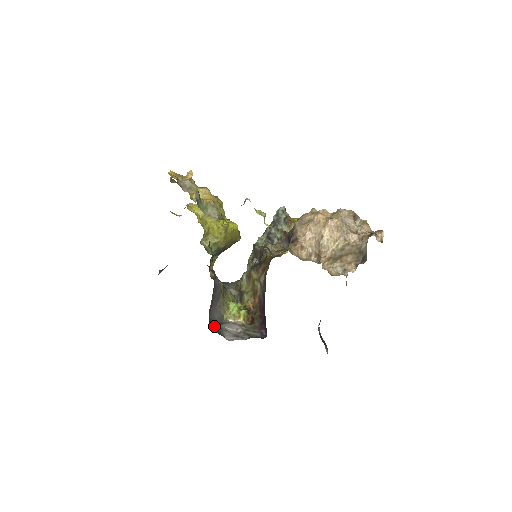
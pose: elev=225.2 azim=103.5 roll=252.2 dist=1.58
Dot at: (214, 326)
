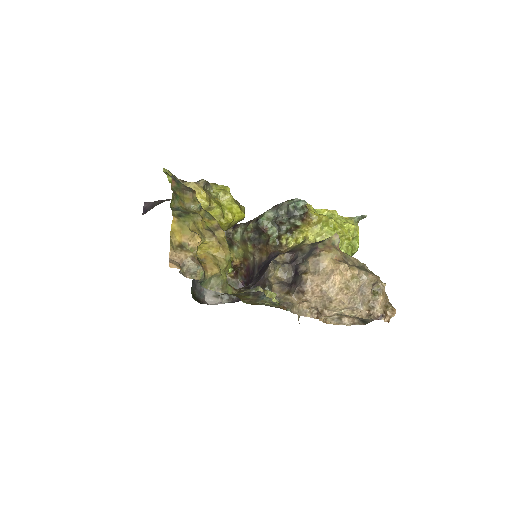
Dot at: (196, 285)
